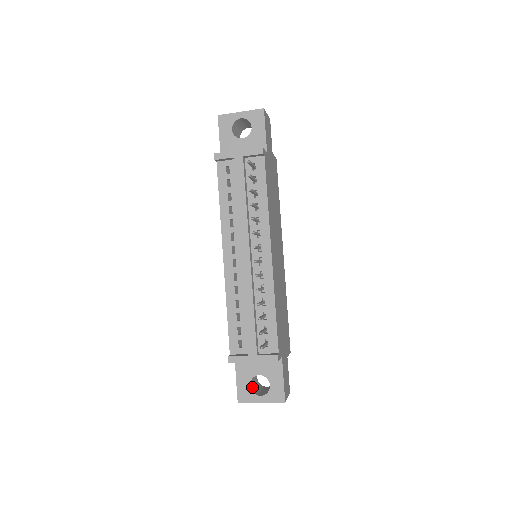
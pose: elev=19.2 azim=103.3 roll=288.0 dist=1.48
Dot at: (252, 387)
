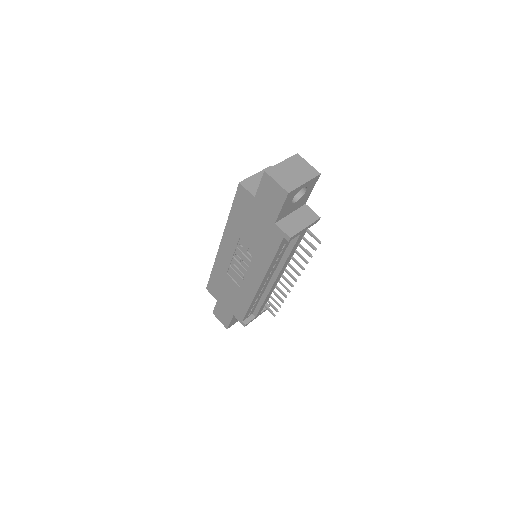
Dot at: occluded
